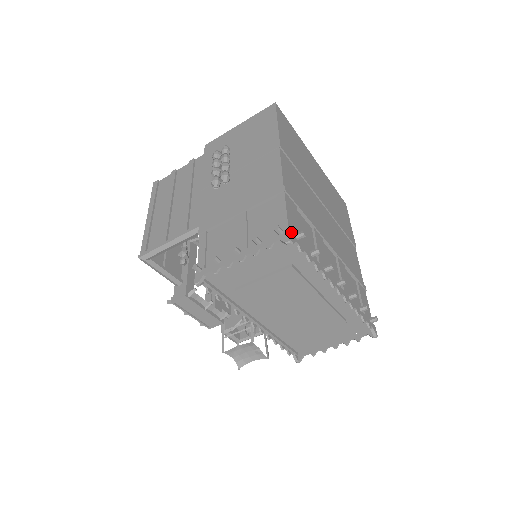
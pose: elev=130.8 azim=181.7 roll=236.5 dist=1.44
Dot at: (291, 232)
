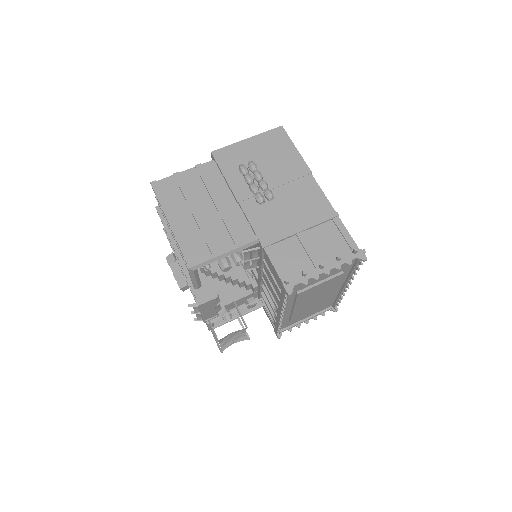
Dot at: (361, 251)
